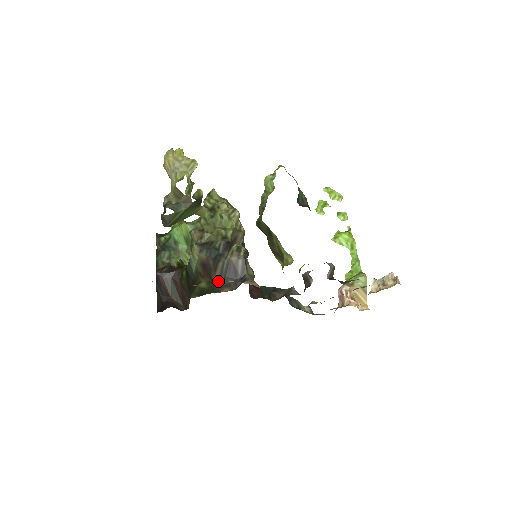
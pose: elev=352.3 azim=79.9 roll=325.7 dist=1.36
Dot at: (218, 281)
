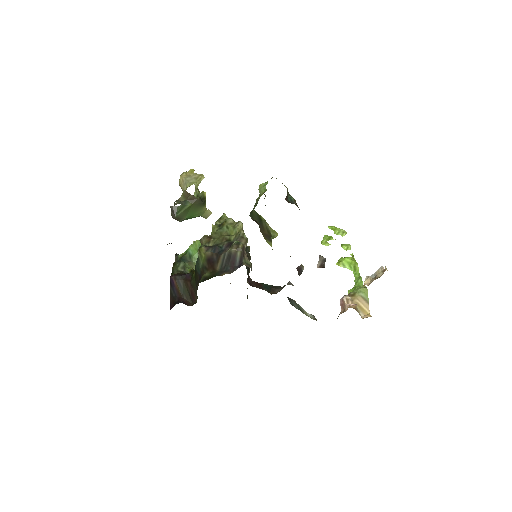
Dot at: (219, 269)
